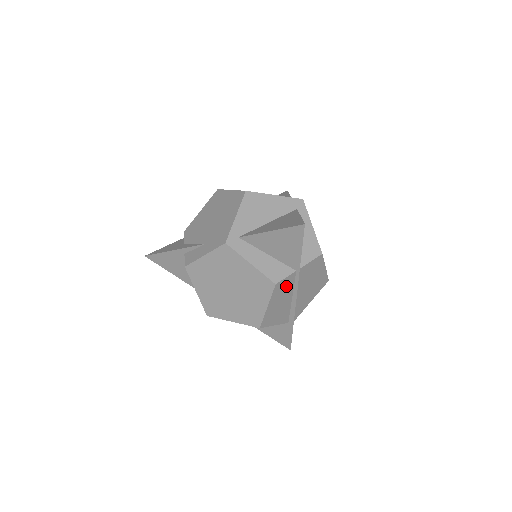
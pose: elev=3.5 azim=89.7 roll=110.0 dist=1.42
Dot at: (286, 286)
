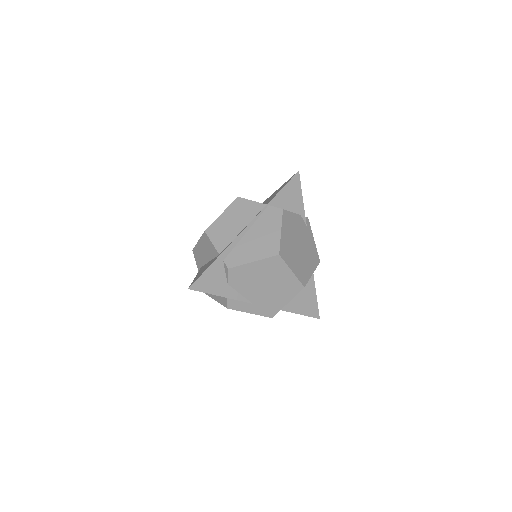
Dot at: occluded
